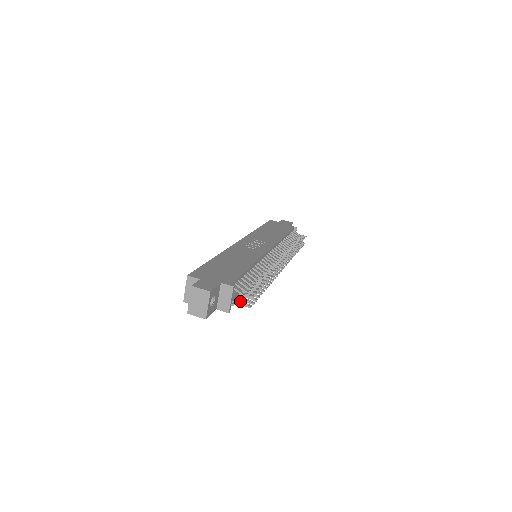
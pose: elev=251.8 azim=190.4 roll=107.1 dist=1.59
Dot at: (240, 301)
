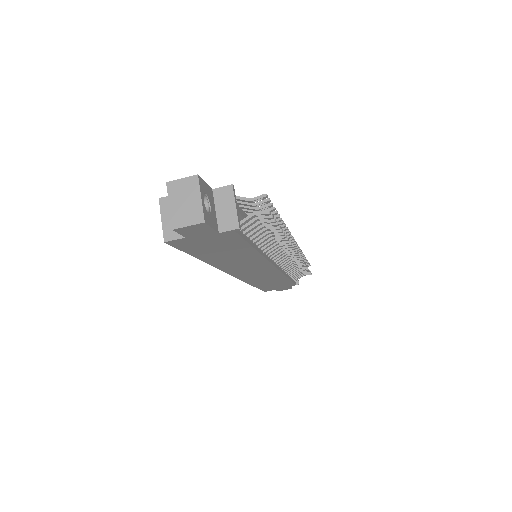
Dot at: (251, 222)
